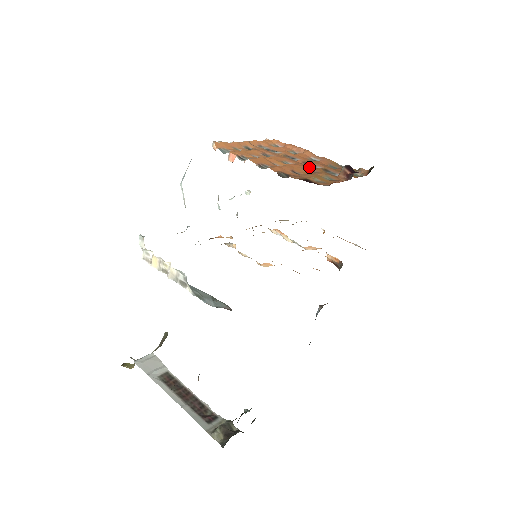
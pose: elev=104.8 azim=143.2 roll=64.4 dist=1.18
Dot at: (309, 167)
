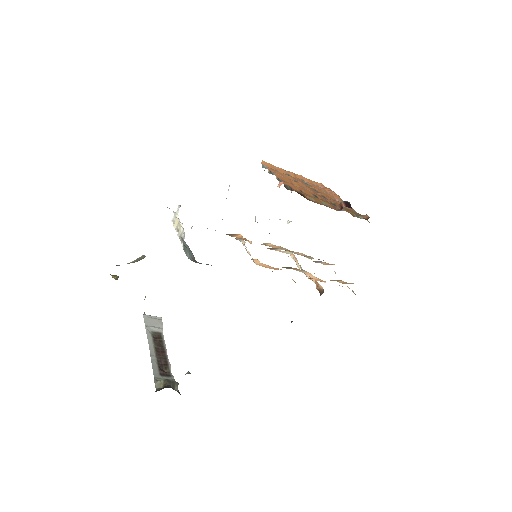
Dot at: (320, 197)
